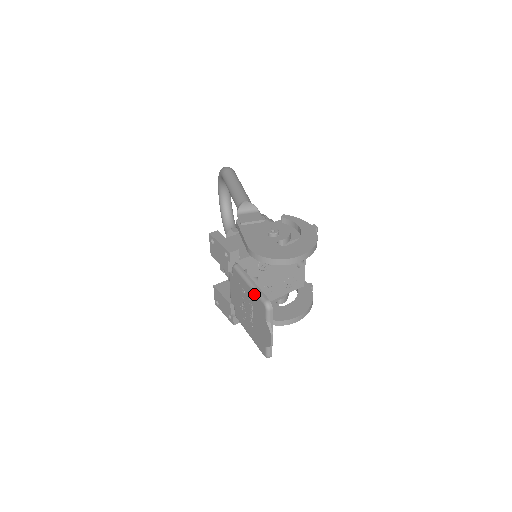
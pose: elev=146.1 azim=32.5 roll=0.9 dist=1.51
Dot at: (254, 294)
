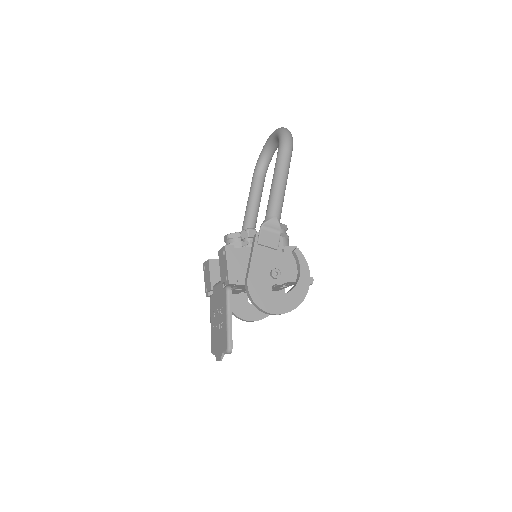
Dot at: (226, 331)
